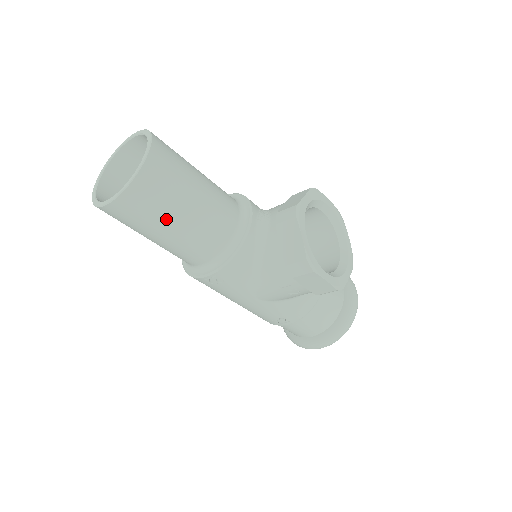
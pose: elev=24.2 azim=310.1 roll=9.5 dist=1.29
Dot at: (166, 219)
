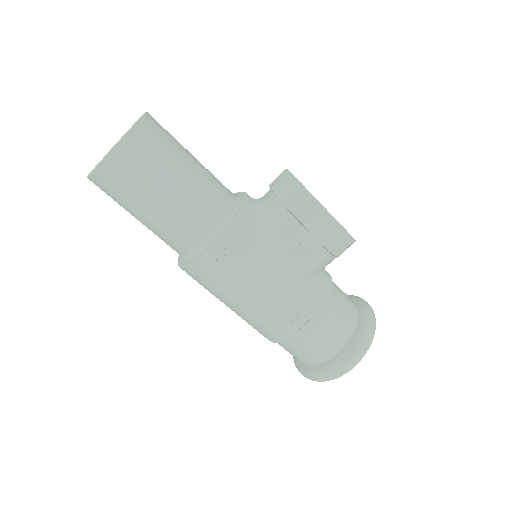
Dot at: (167, 171)
